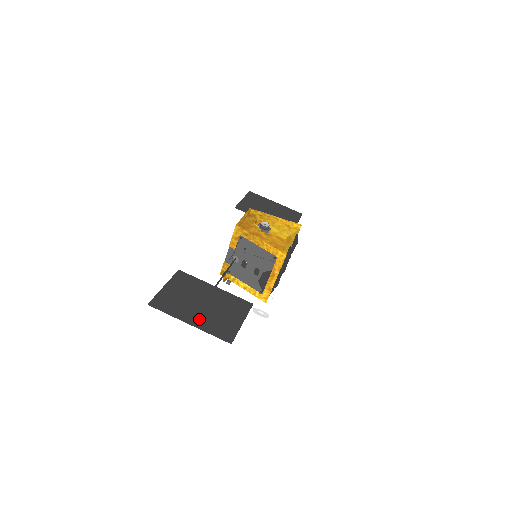
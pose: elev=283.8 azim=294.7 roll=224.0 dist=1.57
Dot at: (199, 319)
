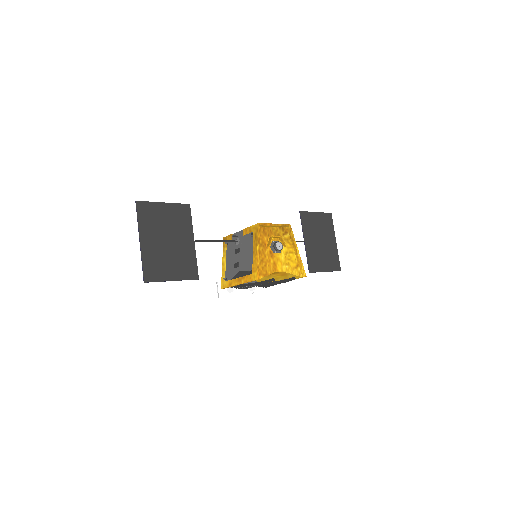
Dot at: (150, 246)
